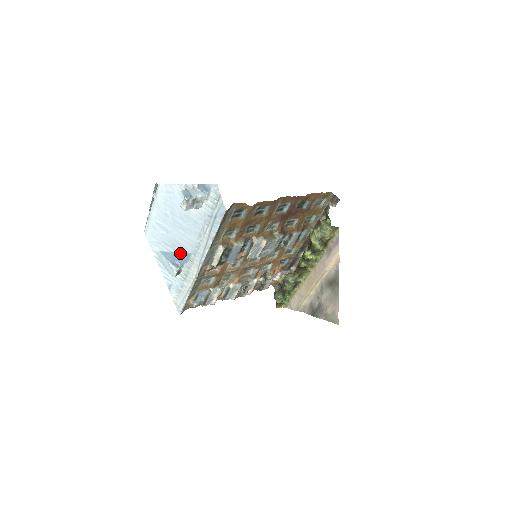
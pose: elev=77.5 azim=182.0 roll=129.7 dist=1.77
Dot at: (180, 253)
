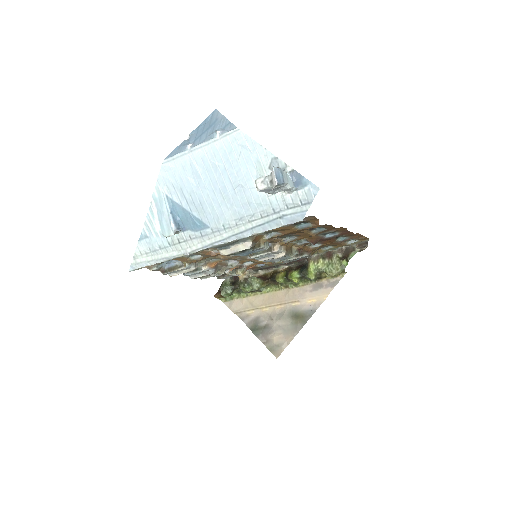
Dot at: (194, 216)
